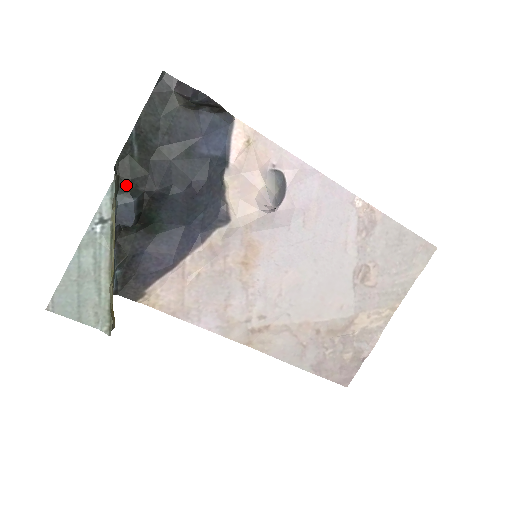
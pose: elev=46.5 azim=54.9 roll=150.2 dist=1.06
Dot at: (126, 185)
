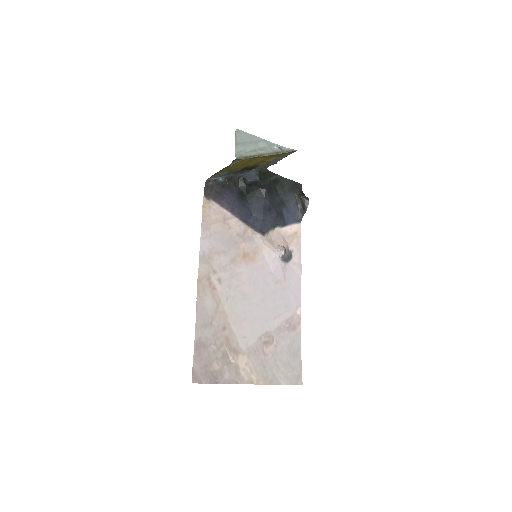
Dot at: (261, 175)
